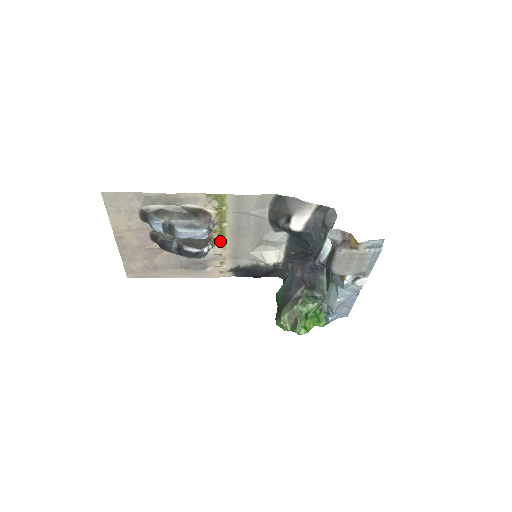
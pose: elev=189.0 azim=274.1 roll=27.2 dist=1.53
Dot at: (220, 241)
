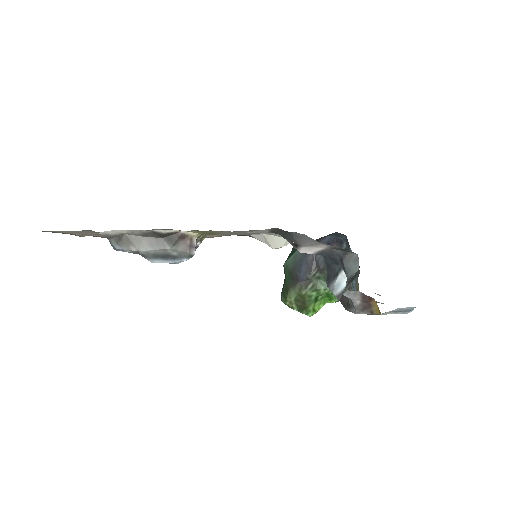
Dot at: (211, 234)
